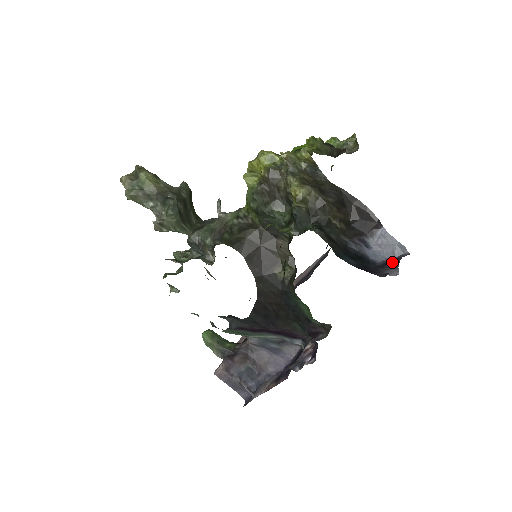
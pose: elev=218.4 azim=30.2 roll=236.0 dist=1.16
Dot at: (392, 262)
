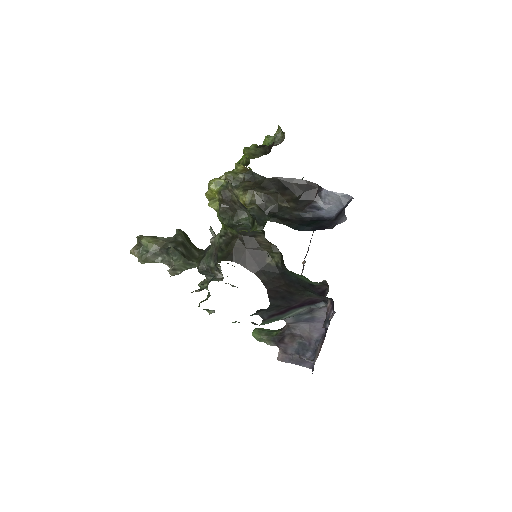
Dot at: (342, 211)
